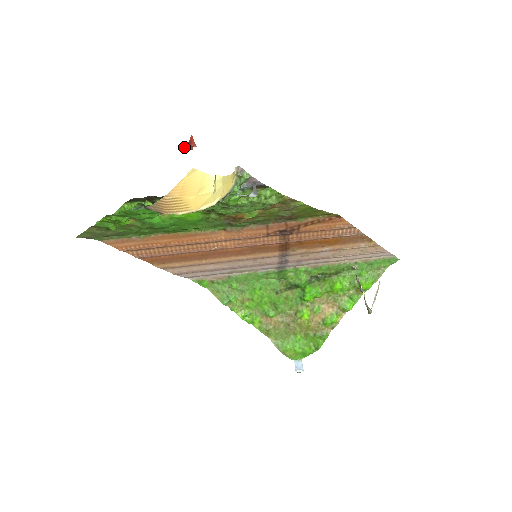
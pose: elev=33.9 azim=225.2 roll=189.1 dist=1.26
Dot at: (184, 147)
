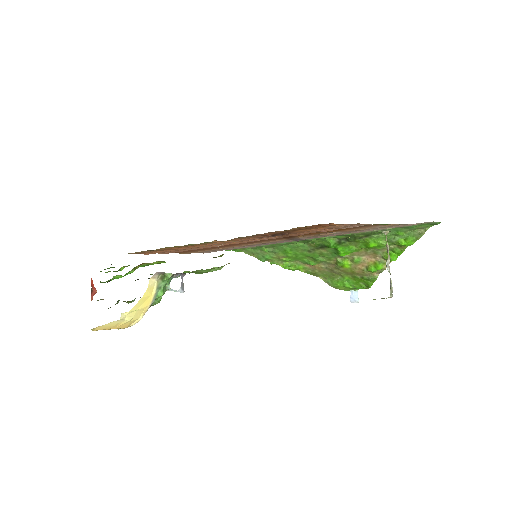
Dot at: (91, 286)
